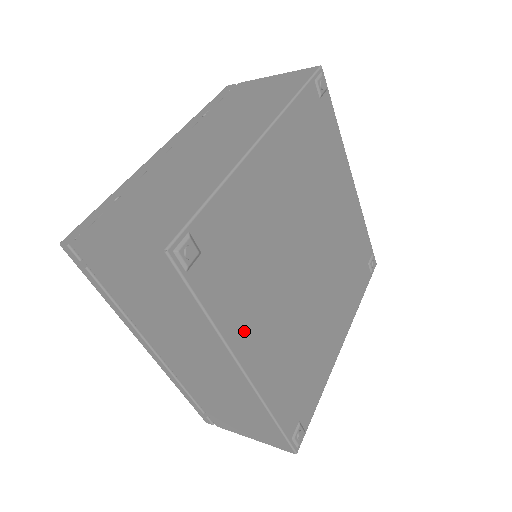
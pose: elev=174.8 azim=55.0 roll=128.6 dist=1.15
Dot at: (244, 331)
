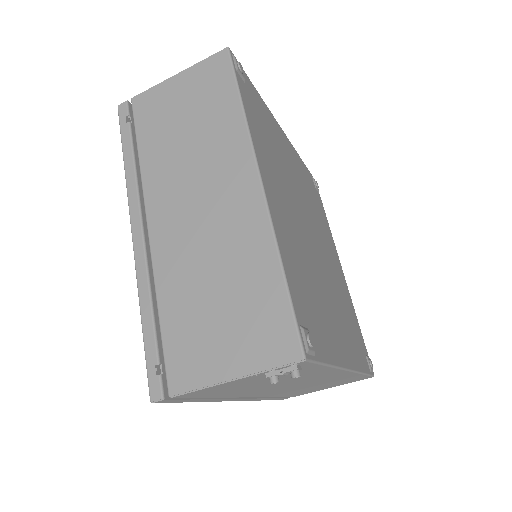
Dot at: (263, 159)
